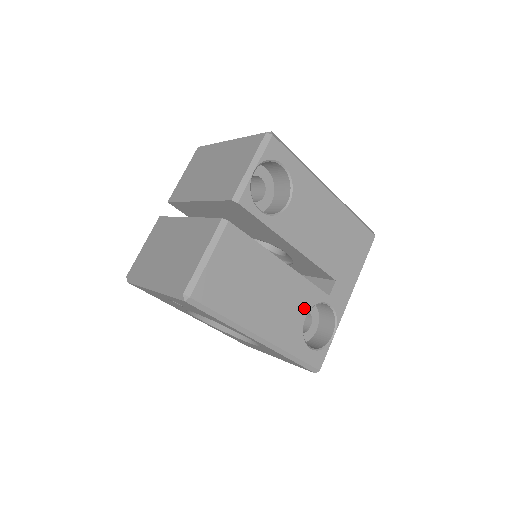
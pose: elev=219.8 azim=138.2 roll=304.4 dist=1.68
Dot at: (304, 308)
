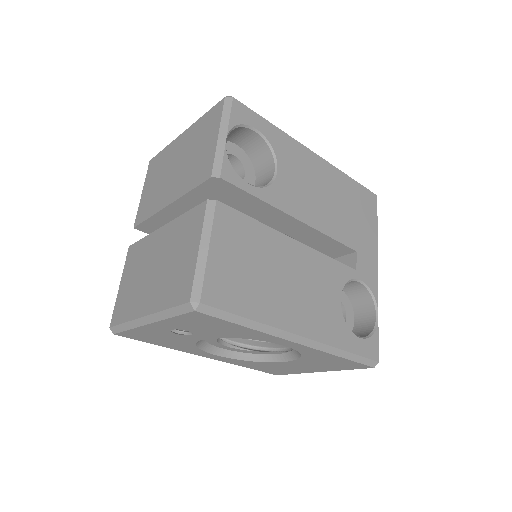
Dot at: (335, 290)
